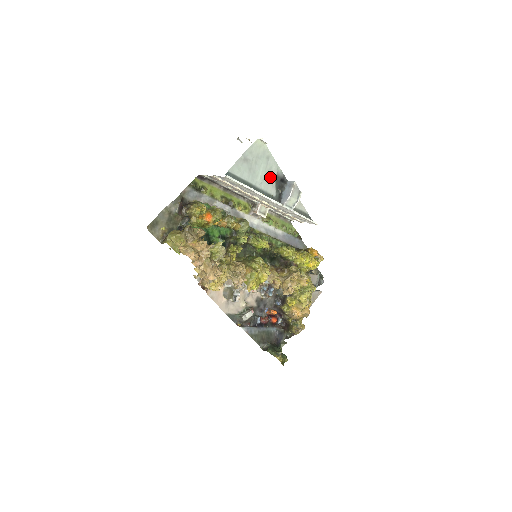
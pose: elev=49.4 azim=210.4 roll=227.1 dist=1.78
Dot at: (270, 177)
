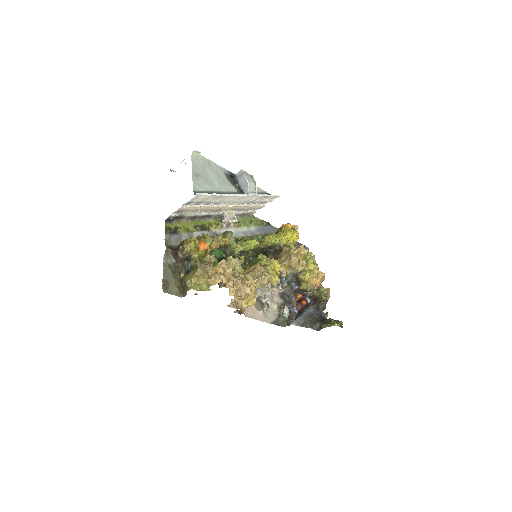
Dot at: (222, 179)
